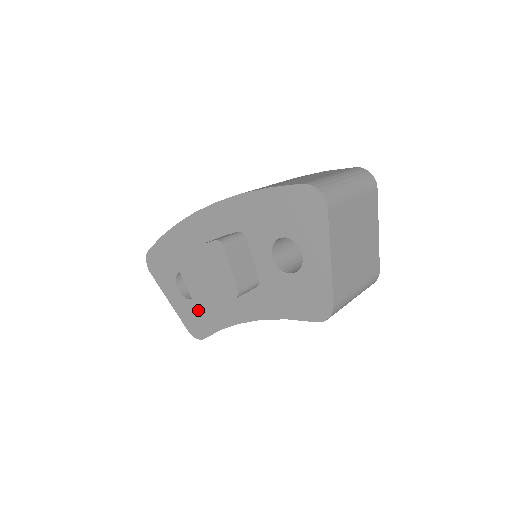
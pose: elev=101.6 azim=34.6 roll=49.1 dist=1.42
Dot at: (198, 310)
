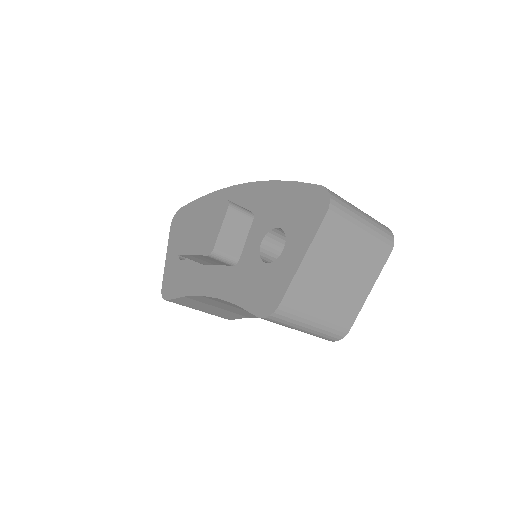
Dot at: (180, 272)
